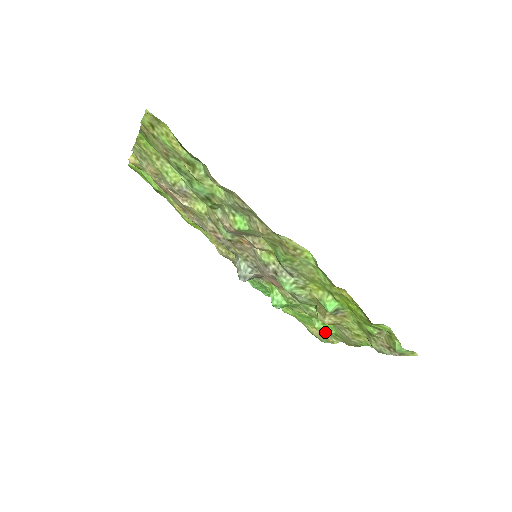
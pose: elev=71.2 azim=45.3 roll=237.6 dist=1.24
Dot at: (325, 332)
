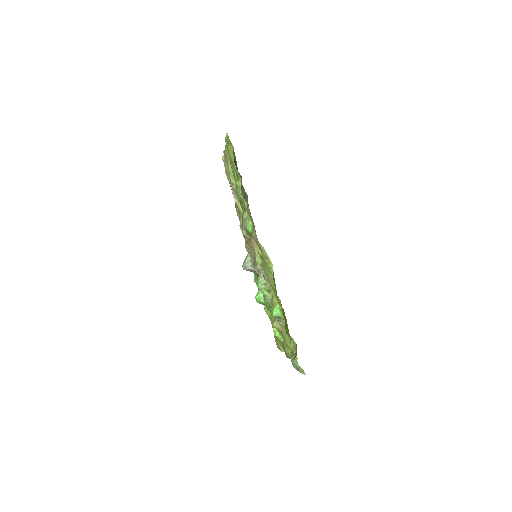
Dot at: (277, 337)
